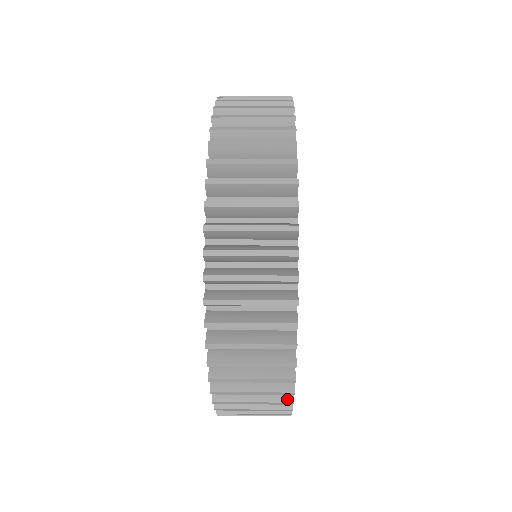
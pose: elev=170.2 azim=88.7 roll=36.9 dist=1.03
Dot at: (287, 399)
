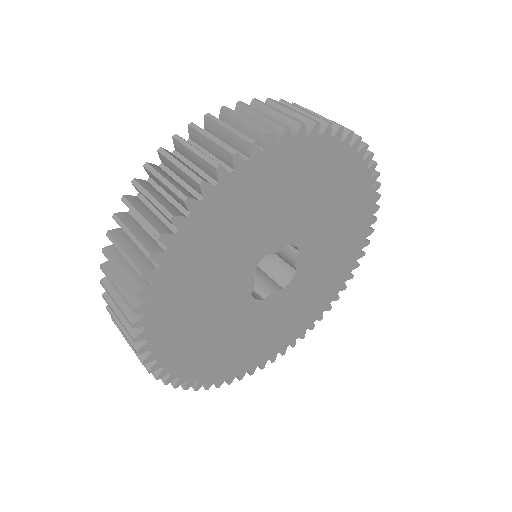
Dot at: occluded
